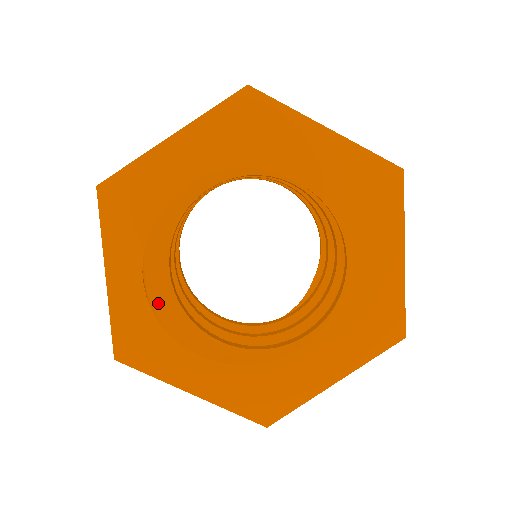
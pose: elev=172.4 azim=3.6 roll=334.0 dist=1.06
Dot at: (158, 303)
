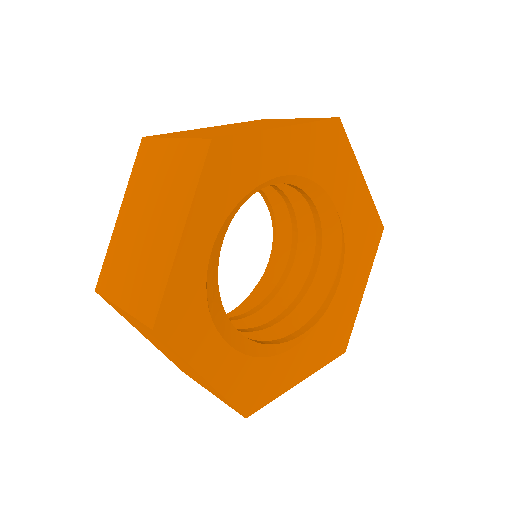
Dot at: (209, 279)
